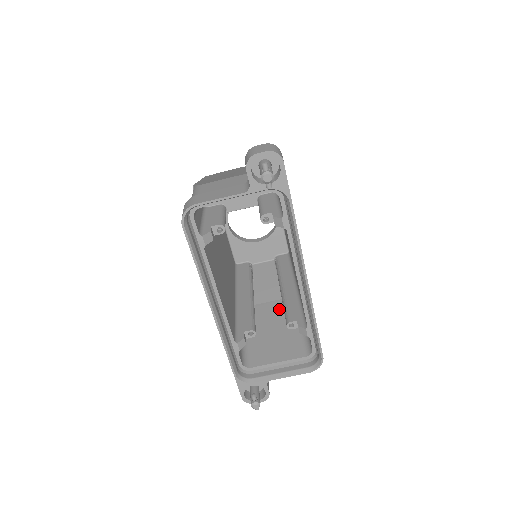
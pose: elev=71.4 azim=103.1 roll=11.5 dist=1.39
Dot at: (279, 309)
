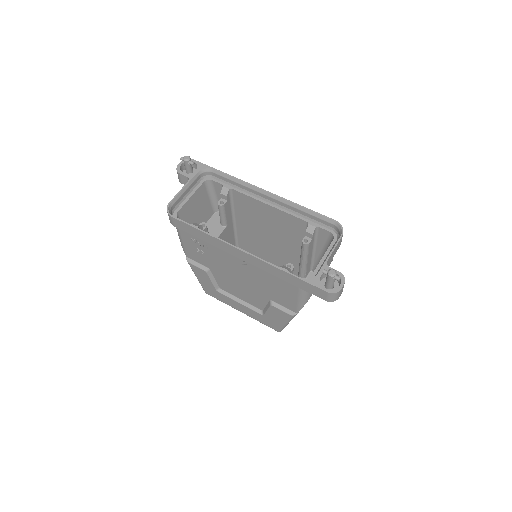
Dot at: occluded
